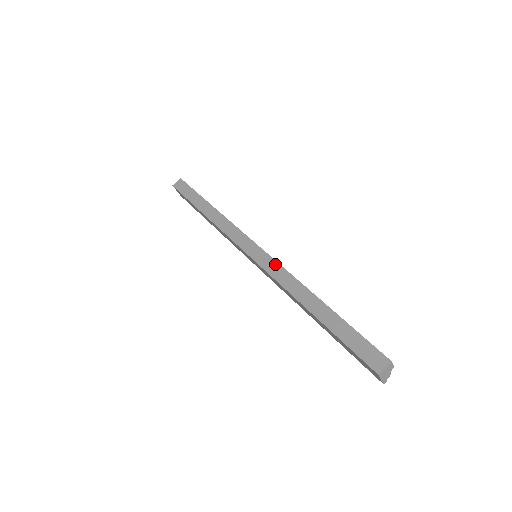
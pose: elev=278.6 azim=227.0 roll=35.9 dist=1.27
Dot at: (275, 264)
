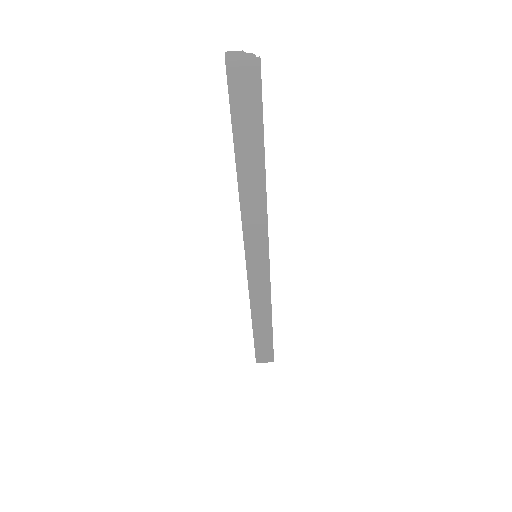
Dot at: occluded
